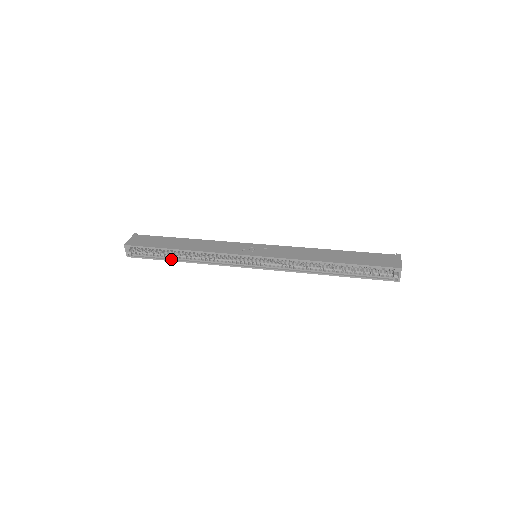
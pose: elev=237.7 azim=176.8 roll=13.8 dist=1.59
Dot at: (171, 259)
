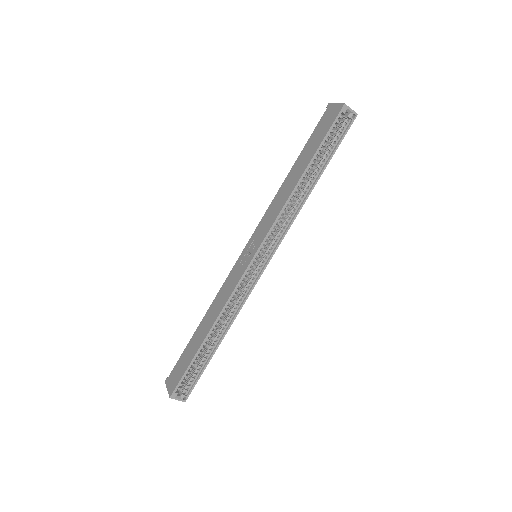
Dot at: (212, 352)
